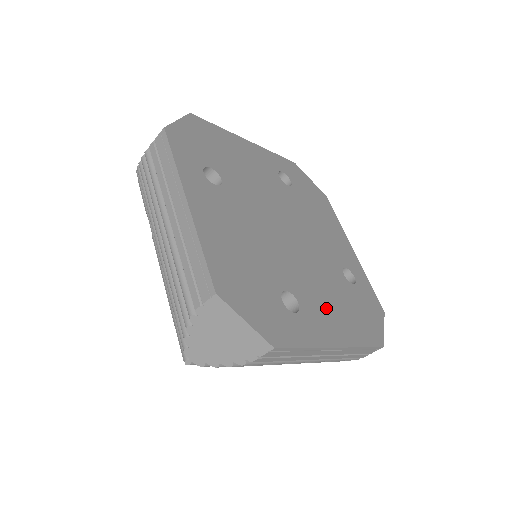
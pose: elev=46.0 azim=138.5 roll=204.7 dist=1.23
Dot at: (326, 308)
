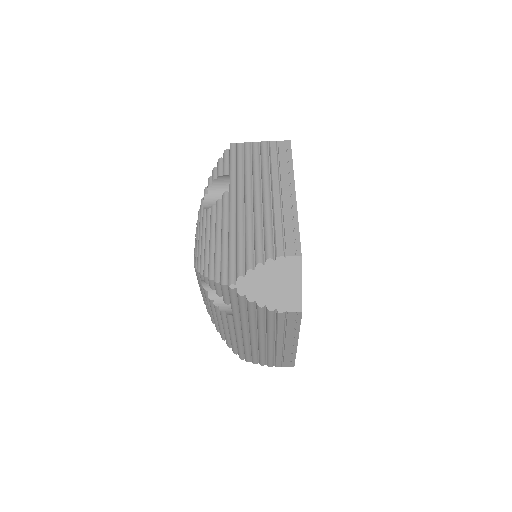
Dot at: occluded
